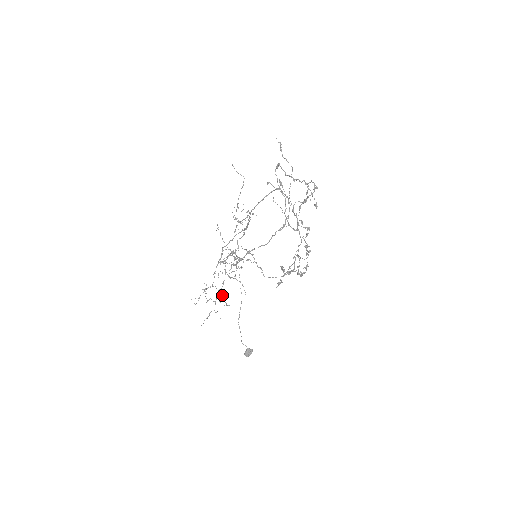
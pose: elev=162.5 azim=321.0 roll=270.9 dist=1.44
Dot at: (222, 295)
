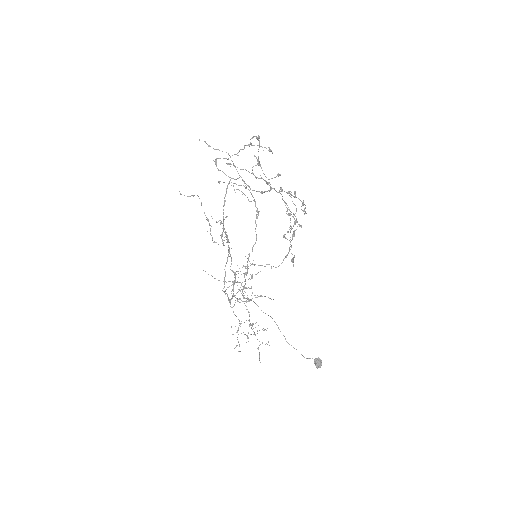
Dot at: (255, 323)
